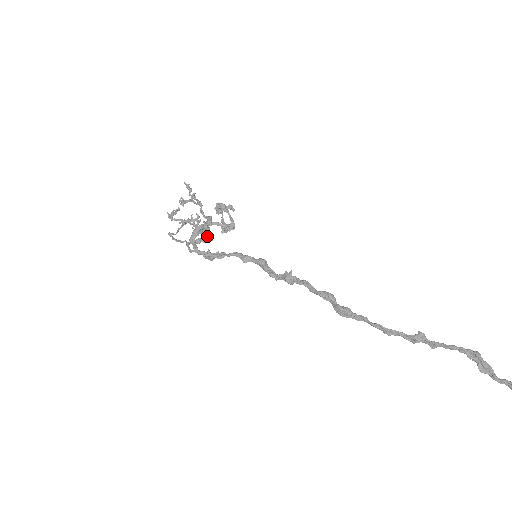
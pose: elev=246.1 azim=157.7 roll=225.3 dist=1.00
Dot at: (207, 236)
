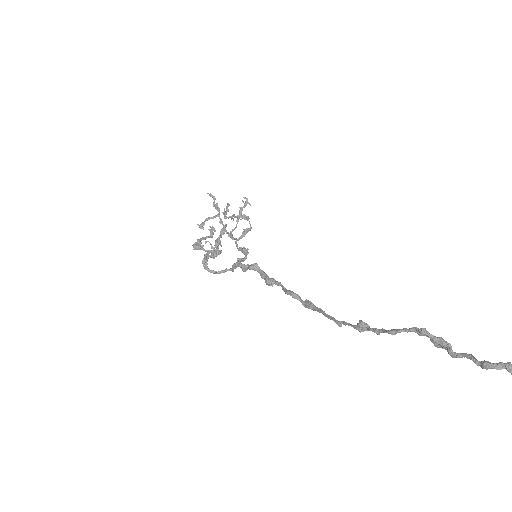
Dot at: (244, 230)
